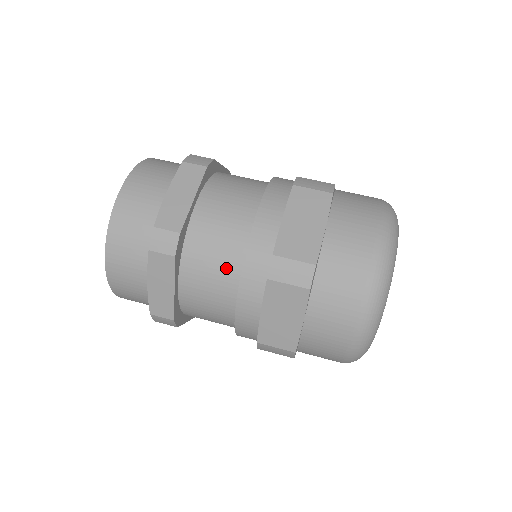
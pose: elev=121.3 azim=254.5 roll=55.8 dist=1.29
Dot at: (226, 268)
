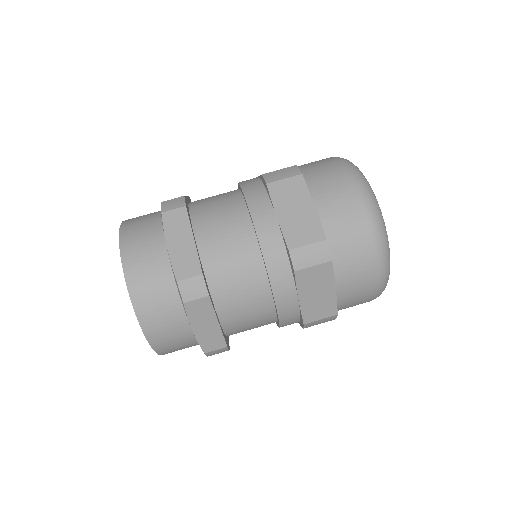
Dot at: occluded
